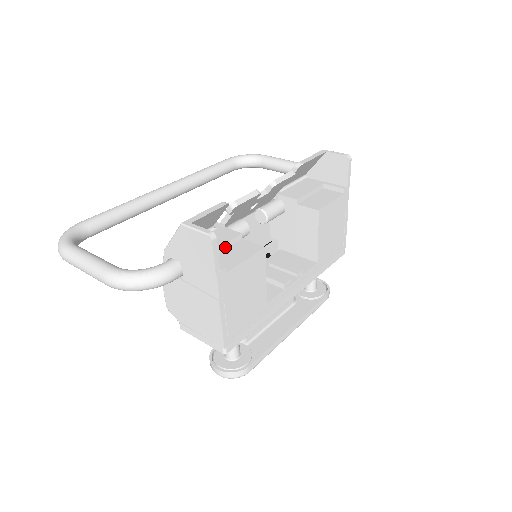
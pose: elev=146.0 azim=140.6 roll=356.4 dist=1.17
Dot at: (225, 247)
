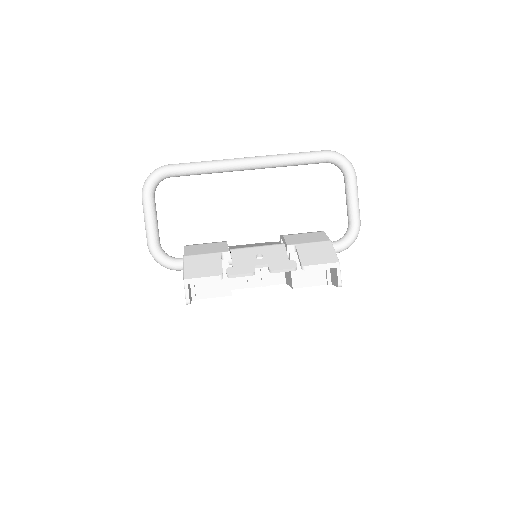
Dot at: occluded
